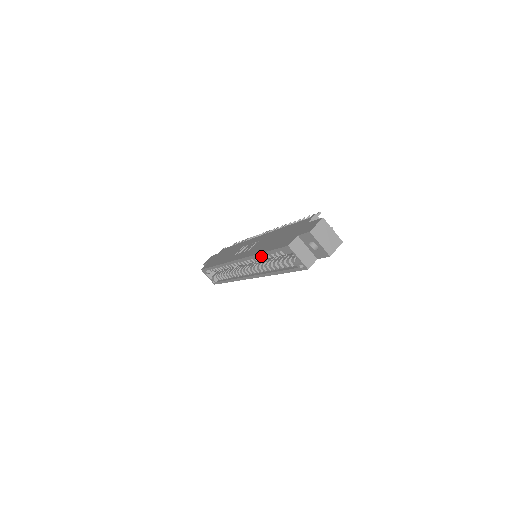
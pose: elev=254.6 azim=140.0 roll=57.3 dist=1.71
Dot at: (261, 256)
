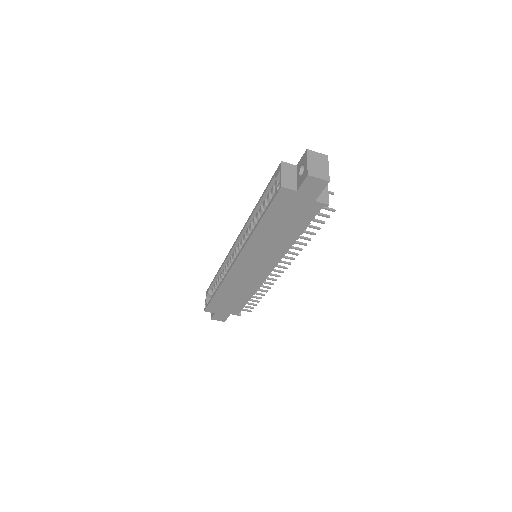
Dot at: (257, 213)
